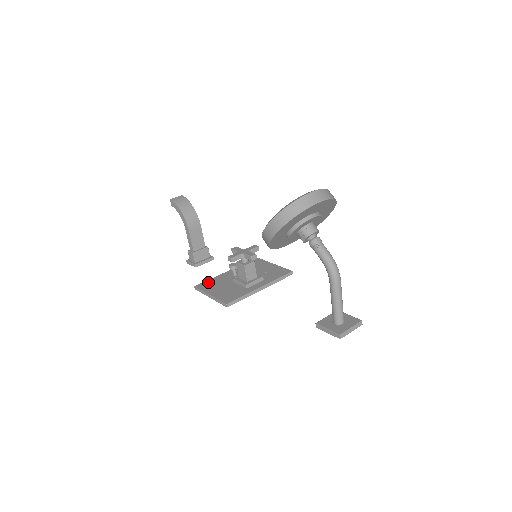
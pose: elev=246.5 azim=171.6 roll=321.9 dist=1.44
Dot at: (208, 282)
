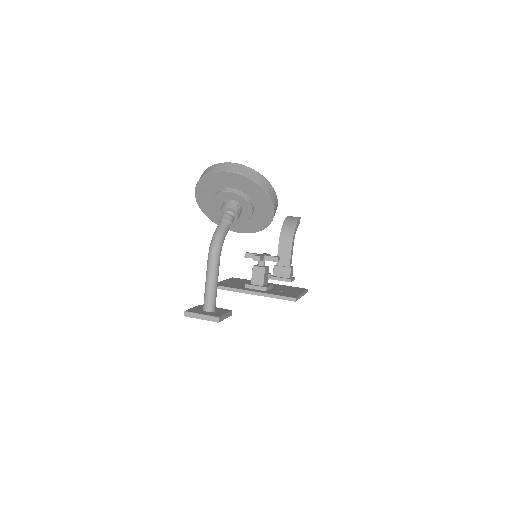
Dot at: (243, 279)
